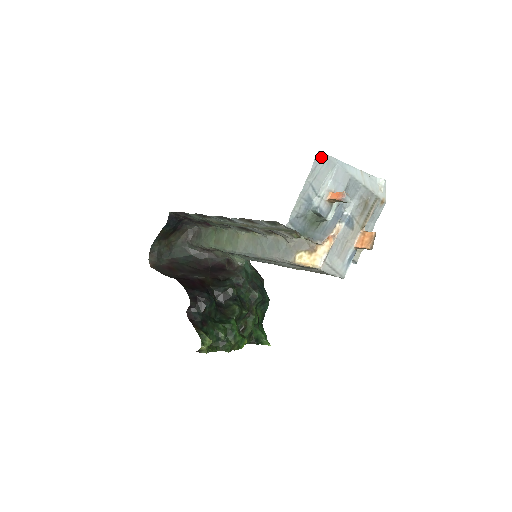
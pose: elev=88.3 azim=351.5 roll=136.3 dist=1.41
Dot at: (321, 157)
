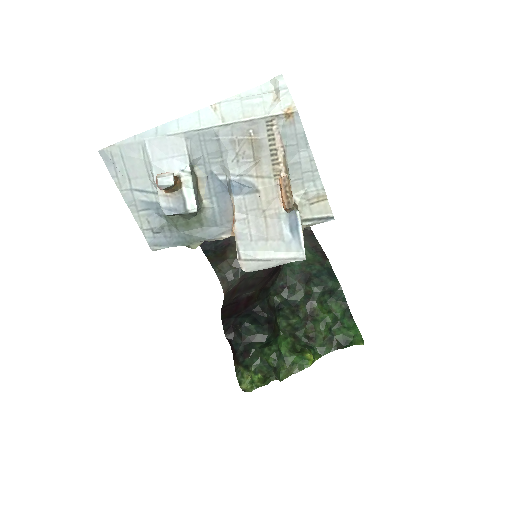
Dot at: (110, 153)
